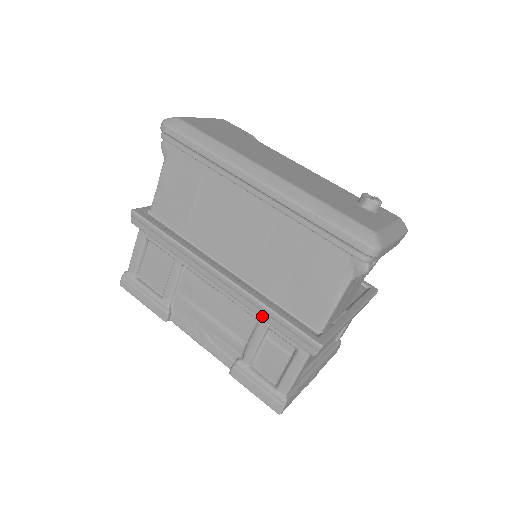
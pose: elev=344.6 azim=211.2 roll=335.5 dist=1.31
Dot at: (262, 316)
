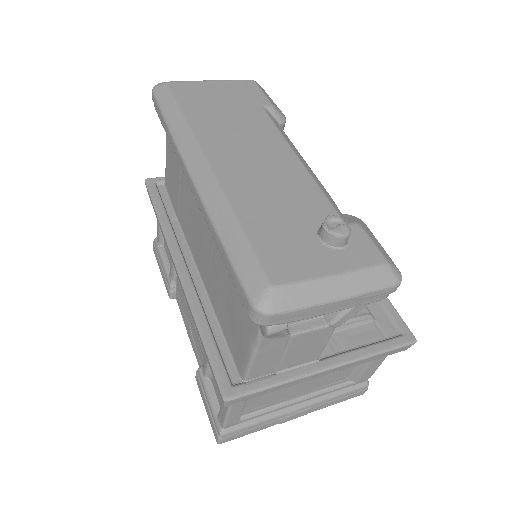
Dot at: (198, 335)
